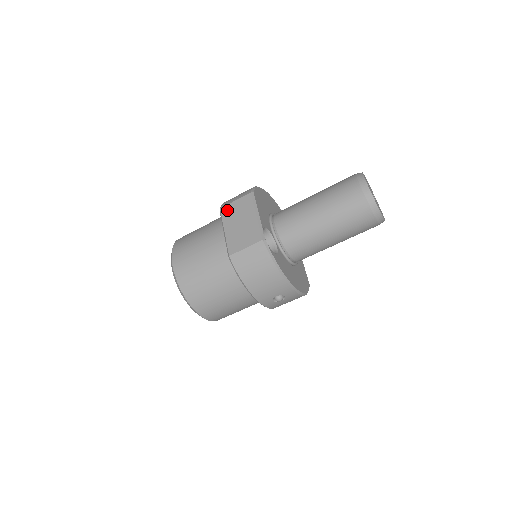
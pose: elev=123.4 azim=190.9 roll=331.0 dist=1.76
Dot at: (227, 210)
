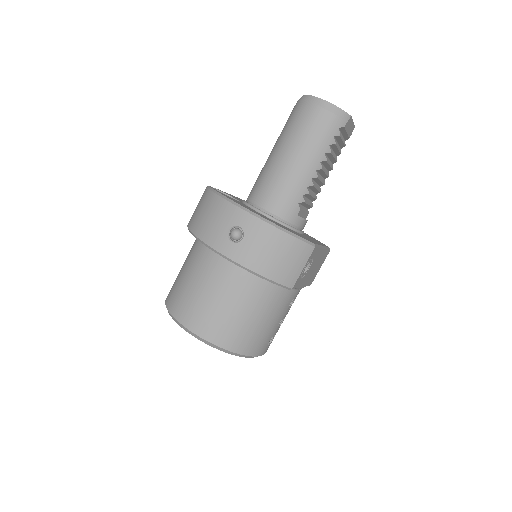
Dot at: occluded
